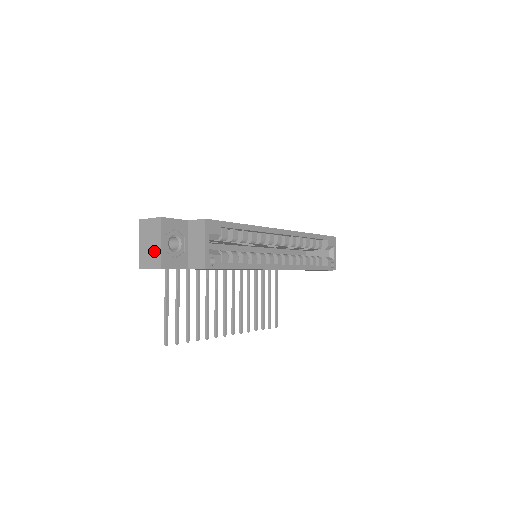
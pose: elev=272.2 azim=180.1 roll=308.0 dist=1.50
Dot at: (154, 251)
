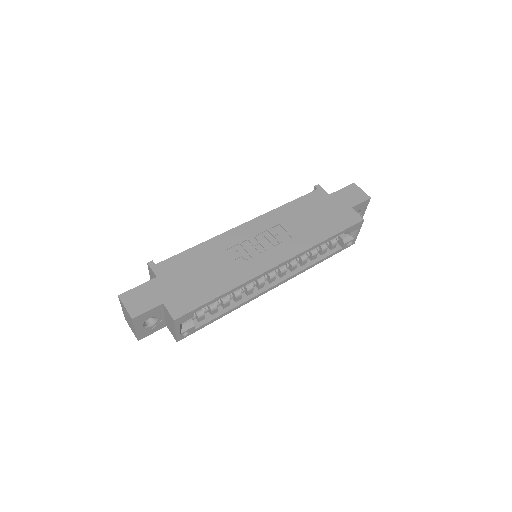
Dot at: (132, 327)
